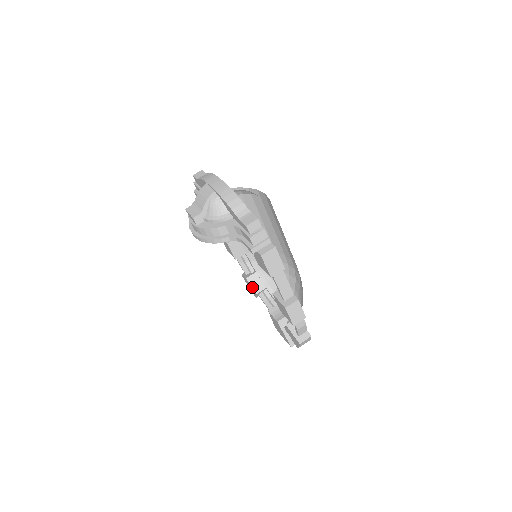
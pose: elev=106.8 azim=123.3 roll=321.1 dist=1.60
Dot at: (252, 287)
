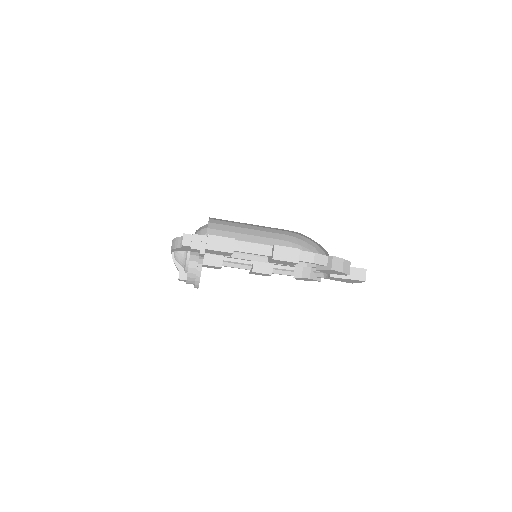
Dot at: (303, 278)
